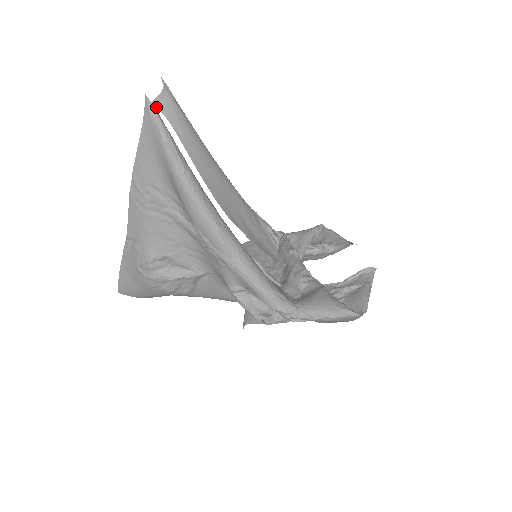
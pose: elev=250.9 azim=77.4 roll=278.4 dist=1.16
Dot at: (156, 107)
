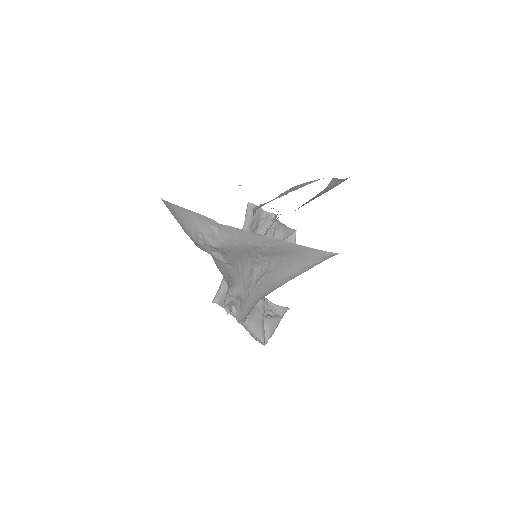
Dot at: (331, 181)
